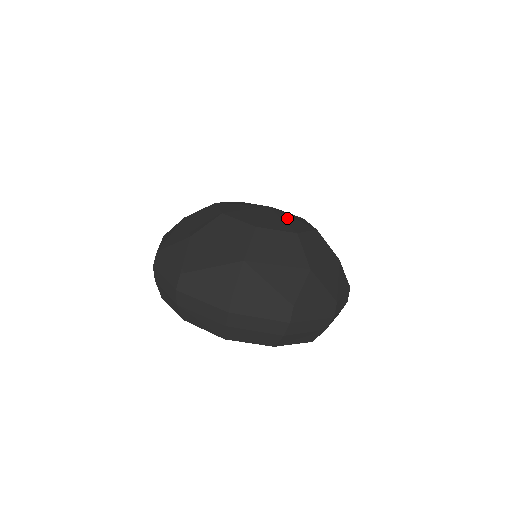
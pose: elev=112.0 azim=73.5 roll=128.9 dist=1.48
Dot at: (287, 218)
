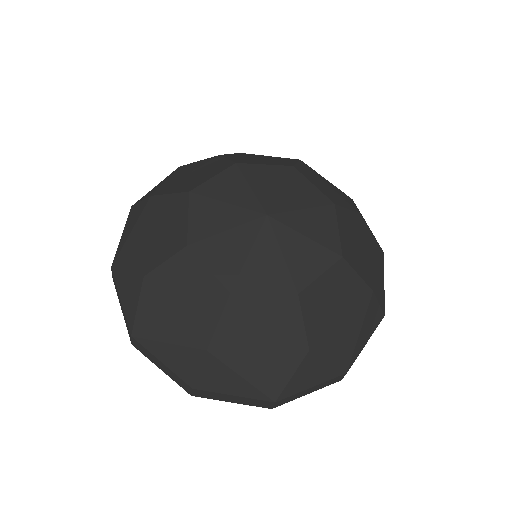
Dot at: (294, 244)
